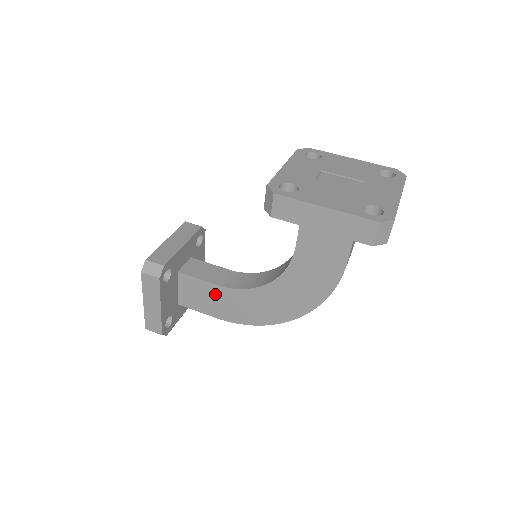
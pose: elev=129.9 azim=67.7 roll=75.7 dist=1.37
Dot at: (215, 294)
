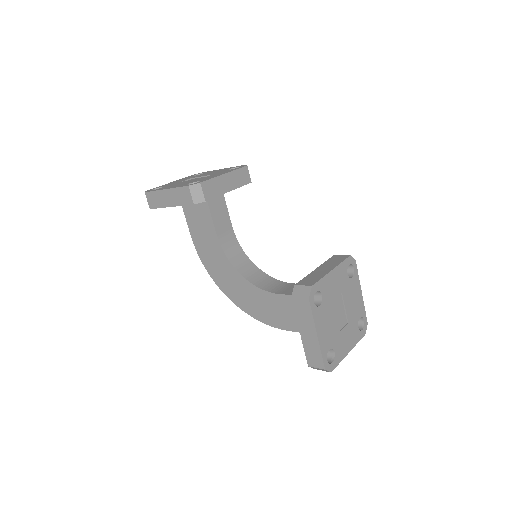
Dot at: (209, 233)
